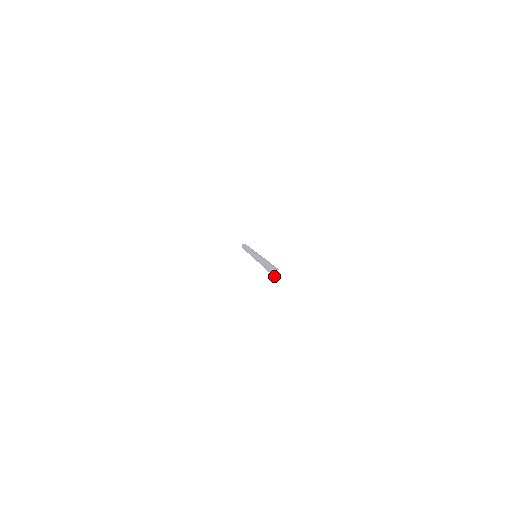
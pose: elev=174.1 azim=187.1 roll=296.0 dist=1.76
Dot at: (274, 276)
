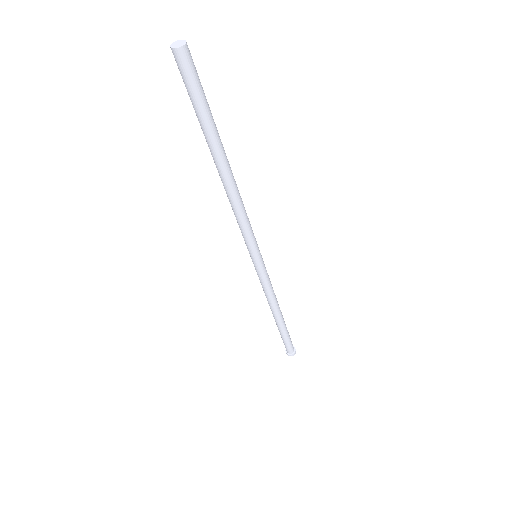
Dot at: (174, 49)
